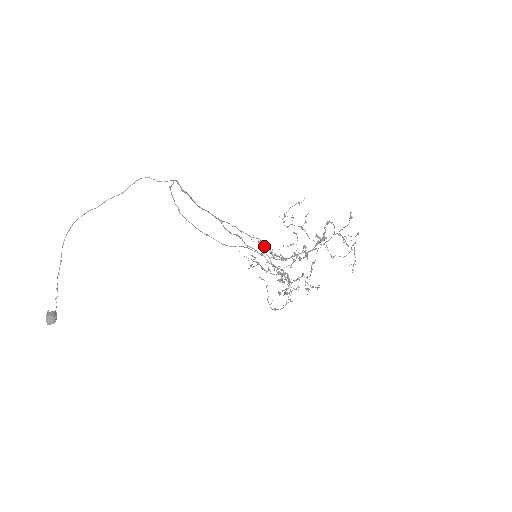
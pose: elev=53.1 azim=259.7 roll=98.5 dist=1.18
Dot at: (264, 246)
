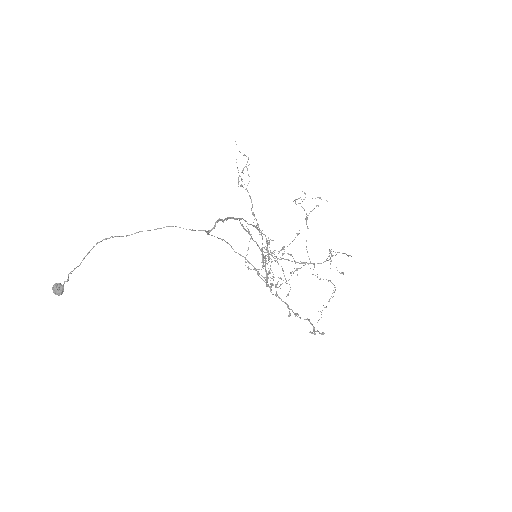
Dot at: occluded
